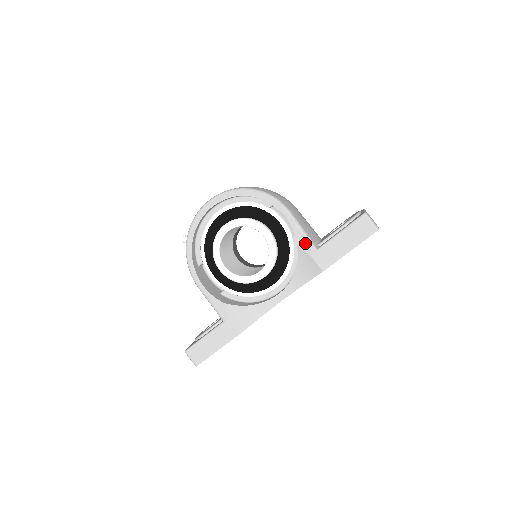
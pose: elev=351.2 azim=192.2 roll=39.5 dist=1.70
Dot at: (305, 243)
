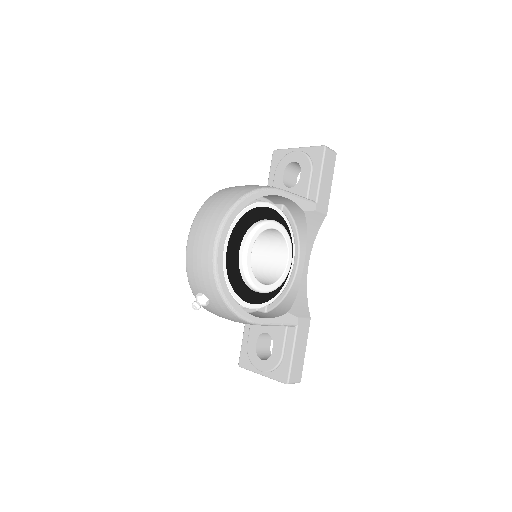
Dot at: (308, 205)
